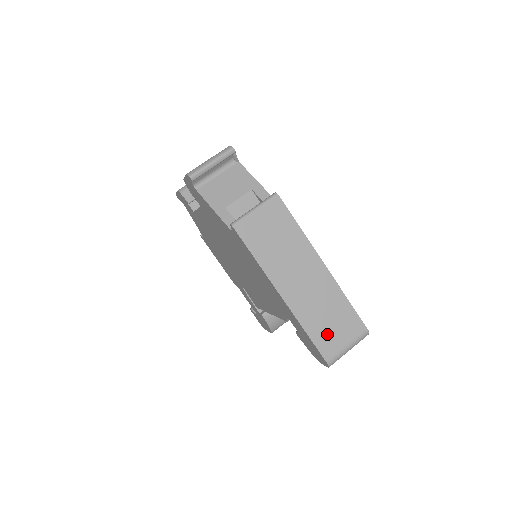
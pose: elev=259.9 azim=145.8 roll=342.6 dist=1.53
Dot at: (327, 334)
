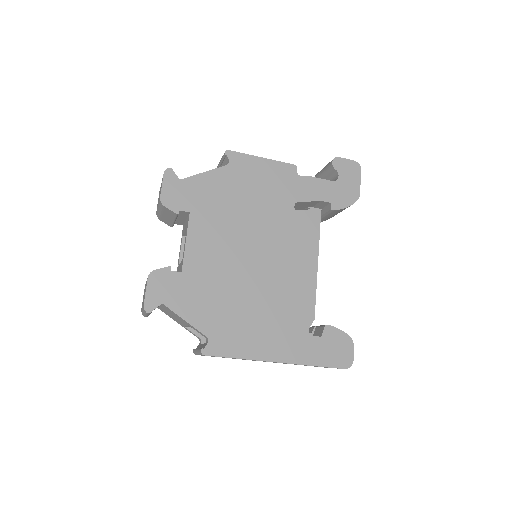
Dot at: occluded
